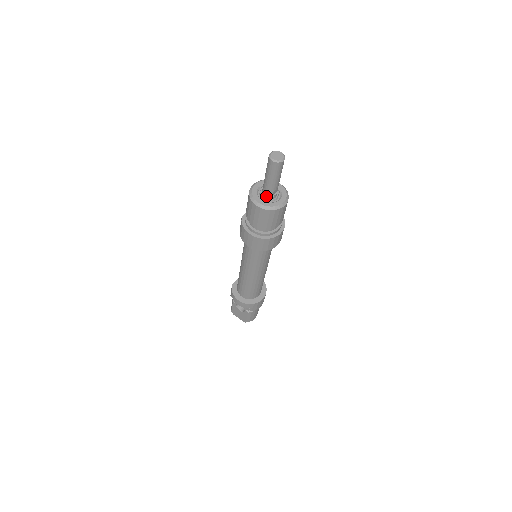
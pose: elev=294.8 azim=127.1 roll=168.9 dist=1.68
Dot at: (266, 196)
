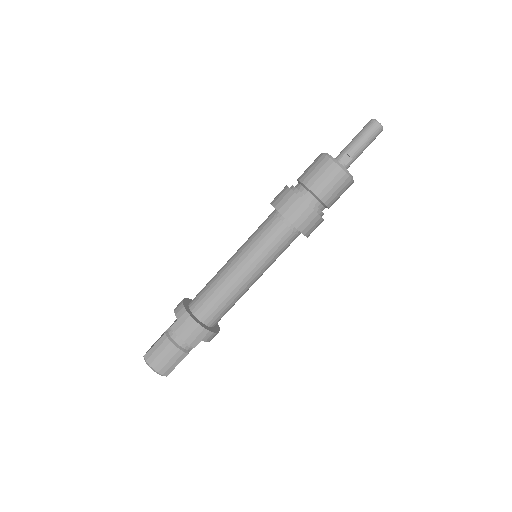
Dot at: (335, 158)
